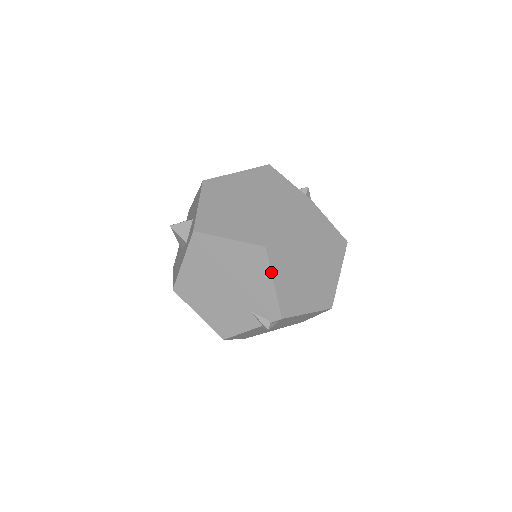
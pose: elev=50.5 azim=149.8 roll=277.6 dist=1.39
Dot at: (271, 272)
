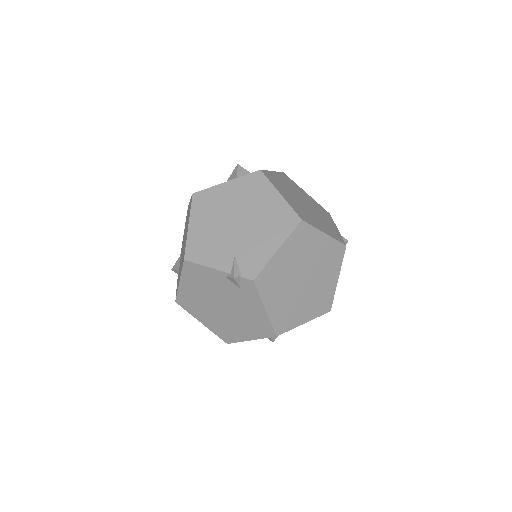
Dot at: (286, 240)
